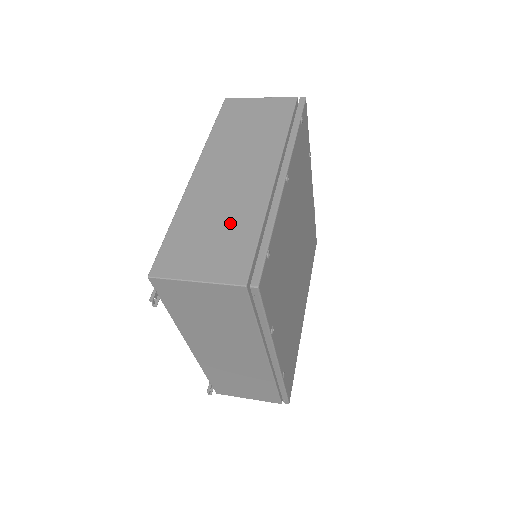
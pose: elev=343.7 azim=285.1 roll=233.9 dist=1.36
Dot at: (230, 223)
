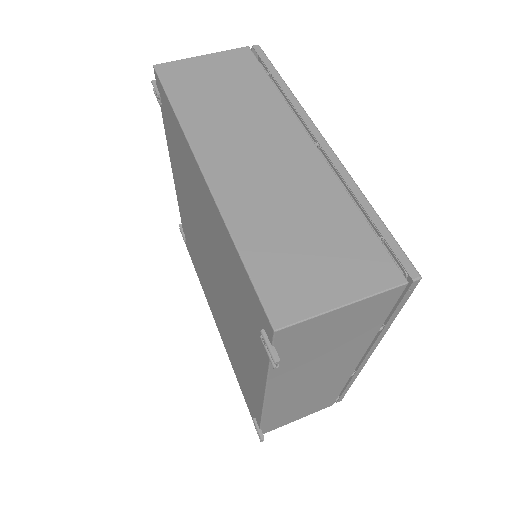
Dot at: (315, 216)
